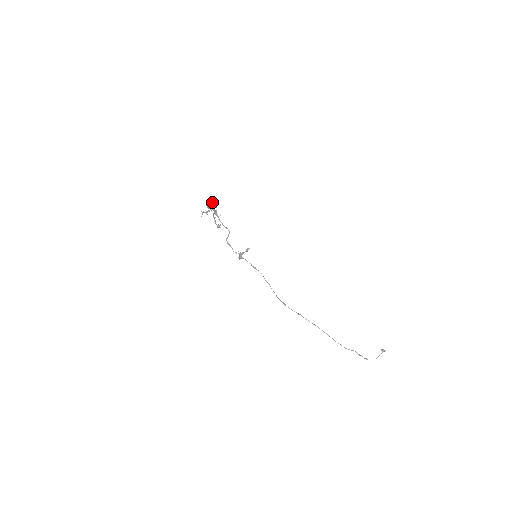
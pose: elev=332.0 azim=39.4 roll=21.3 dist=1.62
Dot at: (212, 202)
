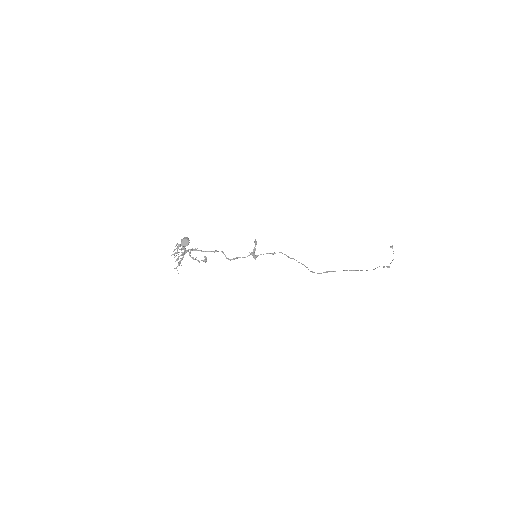
Dot at: (184, 237)
